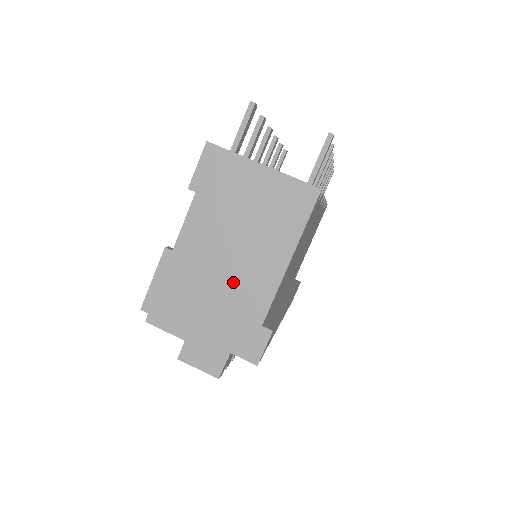
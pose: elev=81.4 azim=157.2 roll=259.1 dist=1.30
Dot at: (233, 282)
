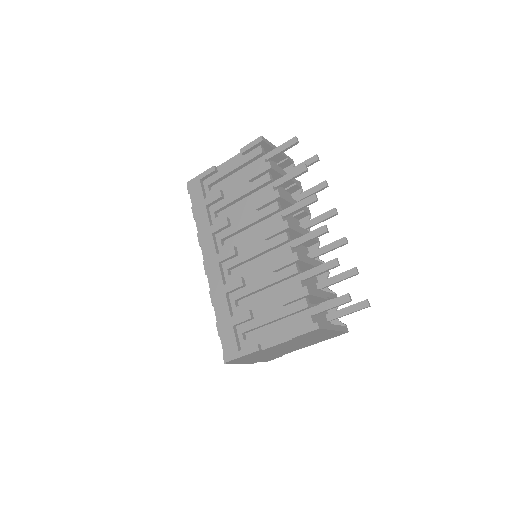
Dot at: occluded
